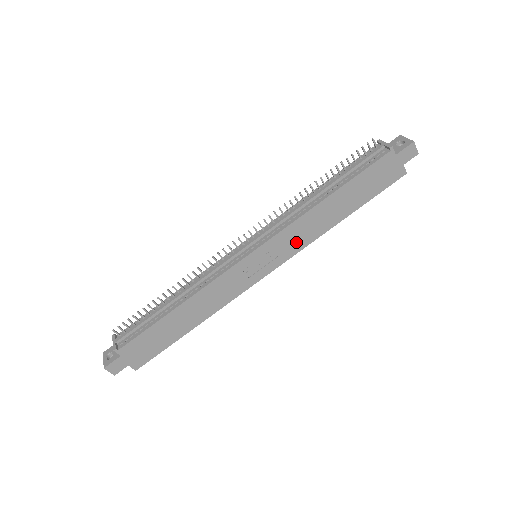
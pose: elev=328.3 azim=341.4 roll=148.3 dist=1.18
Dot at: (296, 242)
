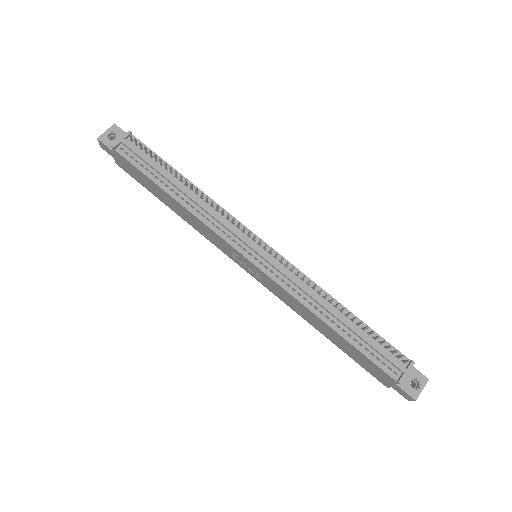
Dot at: (281, 295)
